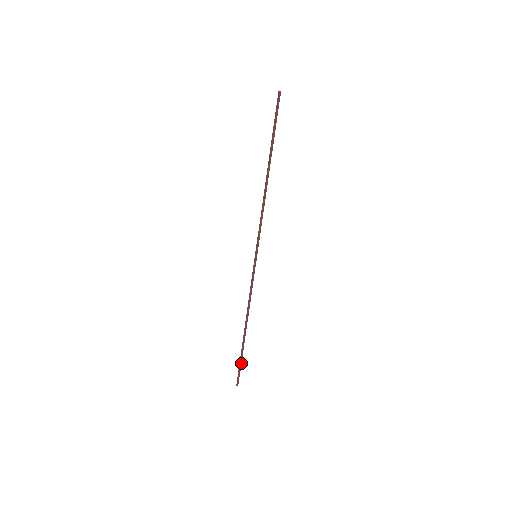
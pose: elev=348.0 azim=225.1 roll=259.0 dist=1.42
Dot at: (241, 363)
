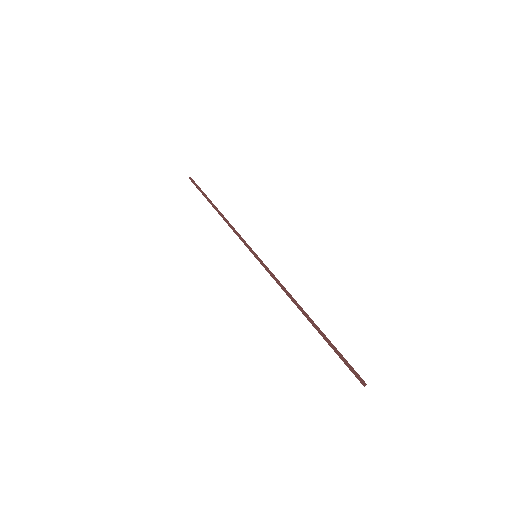
Dot at: (339, 353)
